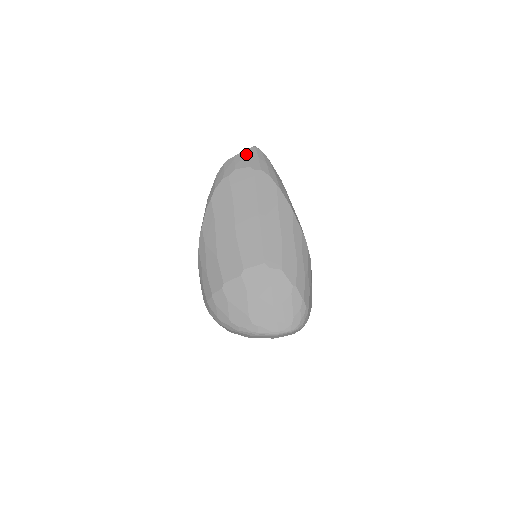
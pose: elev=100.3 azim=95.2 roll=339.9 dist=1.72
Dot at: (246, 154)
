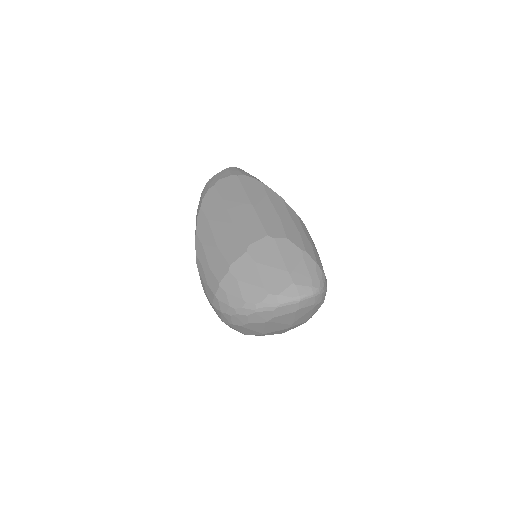
Dot at: (226, 170)
